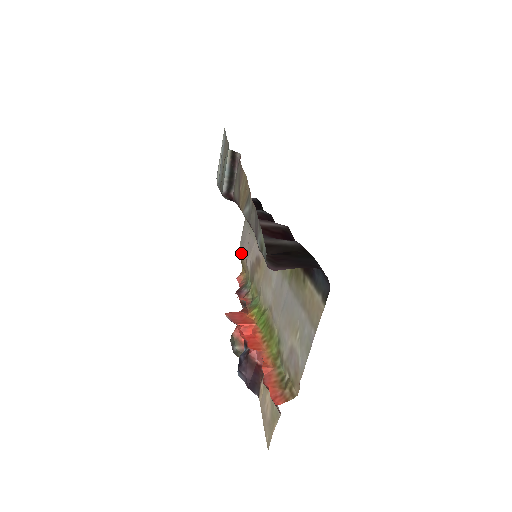
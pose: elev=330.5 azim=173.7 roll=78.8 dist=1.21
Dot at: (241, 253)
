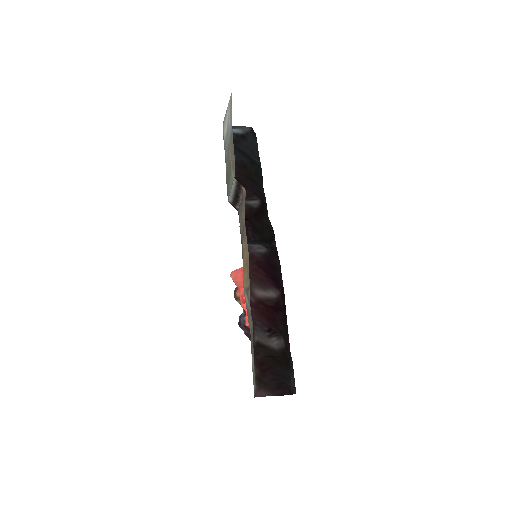
Dot at: occluded
